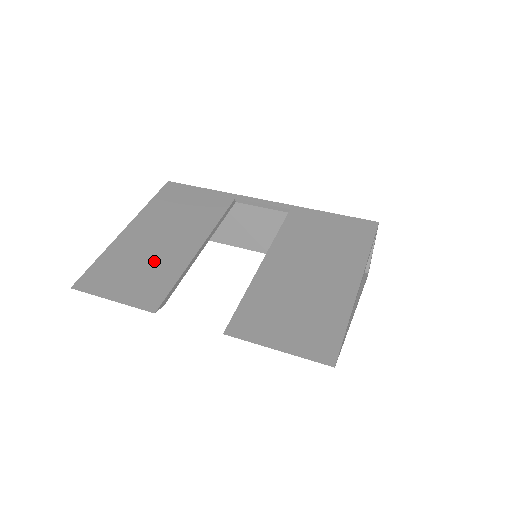
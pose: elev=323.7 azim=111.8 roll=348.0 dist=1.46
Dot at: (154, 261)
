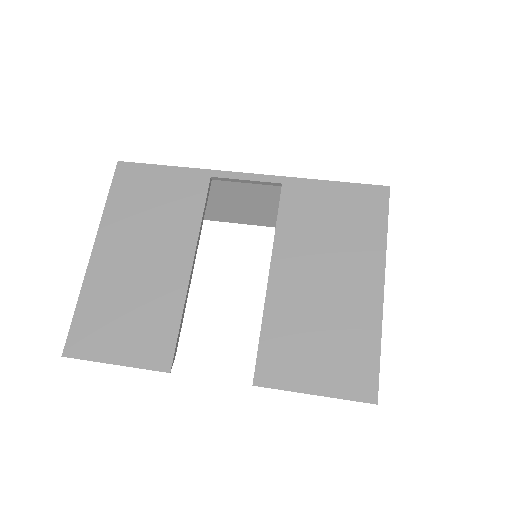
Dot at: (144, 298)
